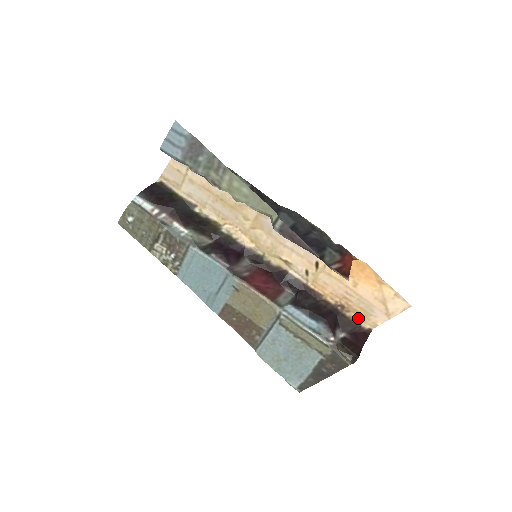
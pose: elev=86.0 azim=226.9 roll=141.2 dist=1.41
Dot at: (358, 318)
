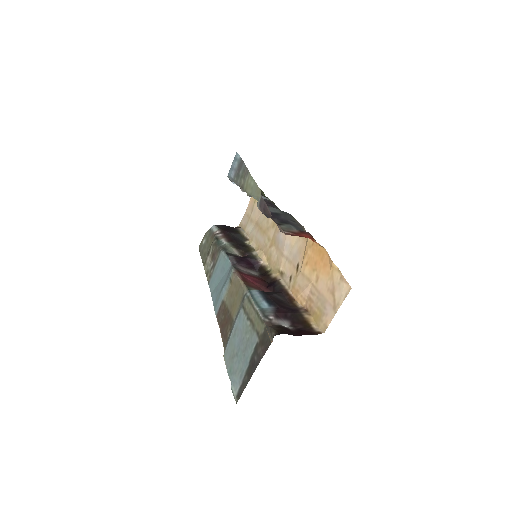
Dot at: (315, 322)
